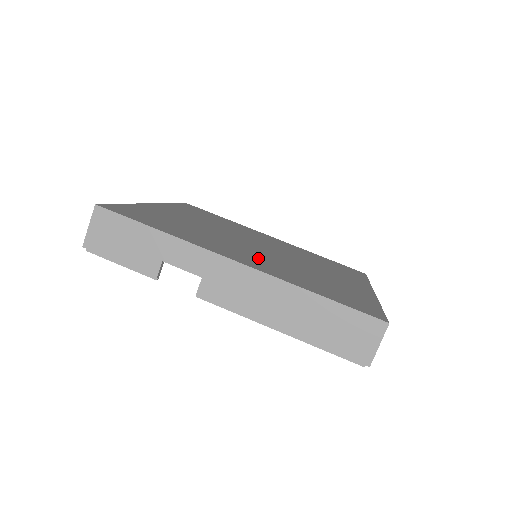
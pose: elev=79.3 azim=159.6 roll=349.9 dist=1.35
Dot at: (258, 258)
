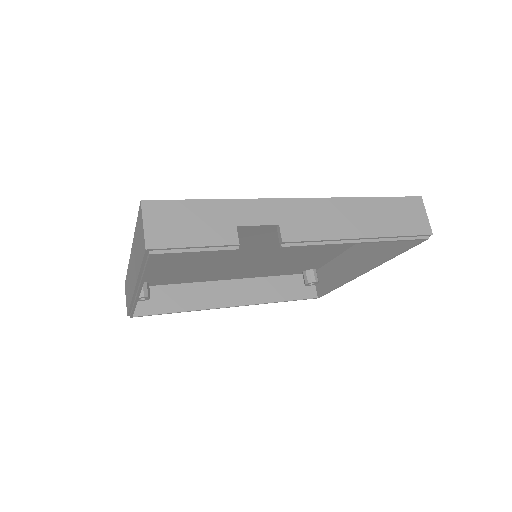
Dot at: occluded
